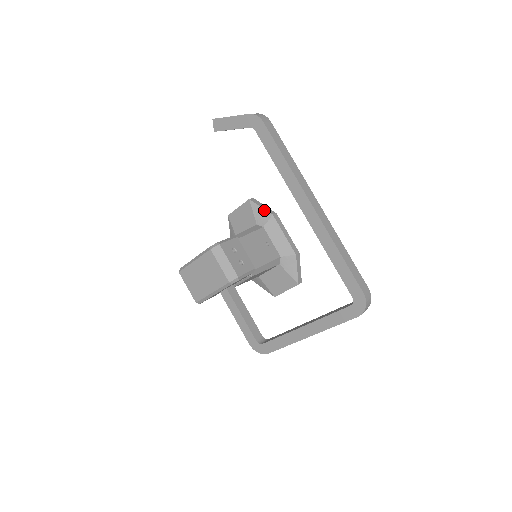
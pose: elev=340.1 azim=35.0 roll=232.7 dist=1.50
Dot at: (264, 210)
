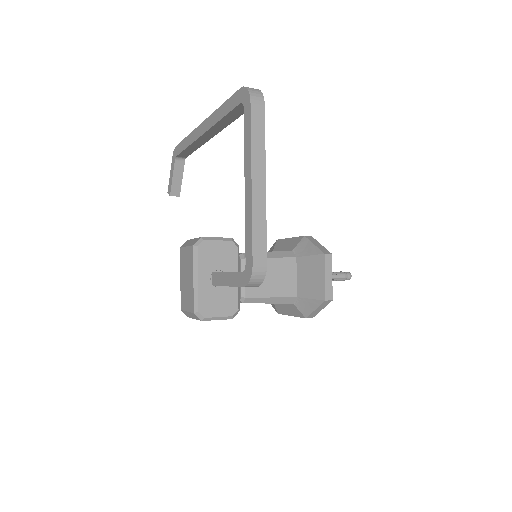
Dot at: (272, 247)
